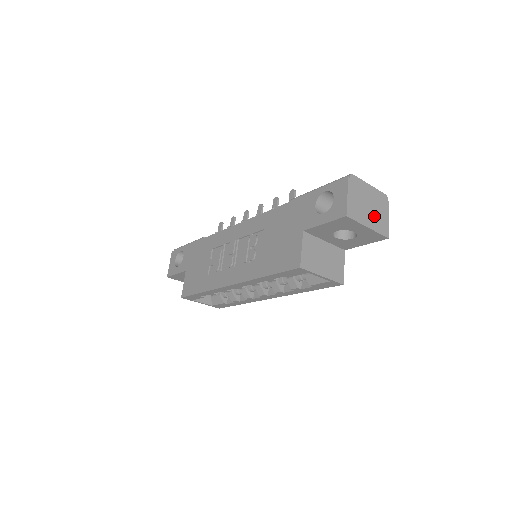
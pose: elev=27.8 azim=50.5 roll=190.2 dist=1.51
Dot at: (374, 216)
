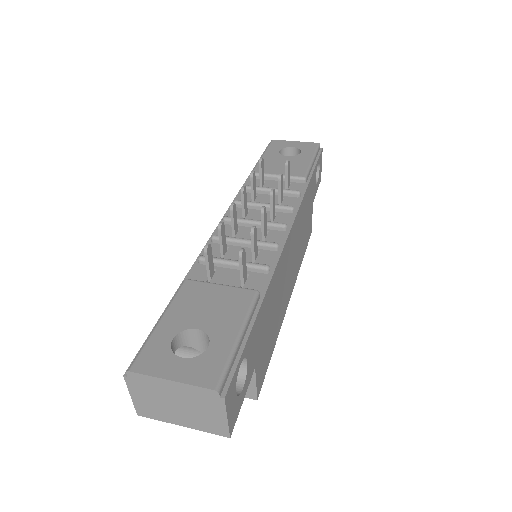
Dot at: (191, 415)
